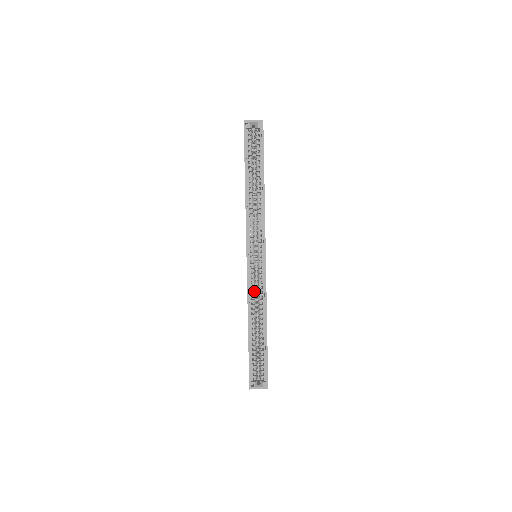
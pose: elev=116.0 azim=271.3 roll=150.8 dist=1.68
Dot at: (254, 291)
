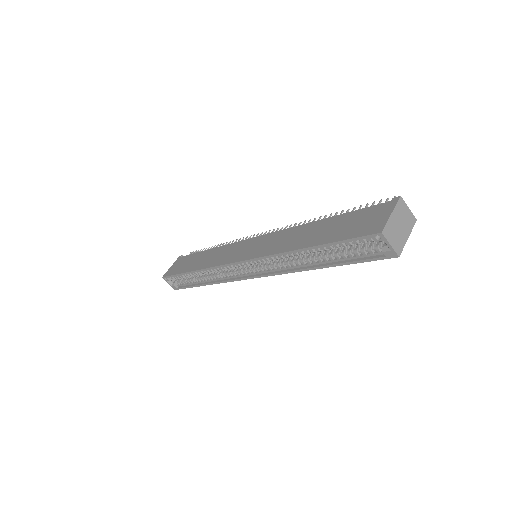
Dot at: (222, 269)
